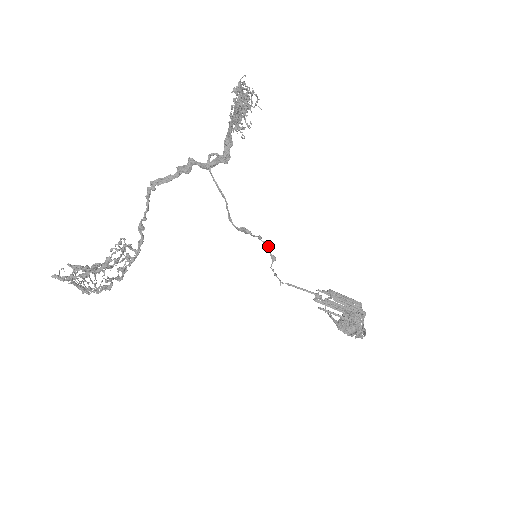
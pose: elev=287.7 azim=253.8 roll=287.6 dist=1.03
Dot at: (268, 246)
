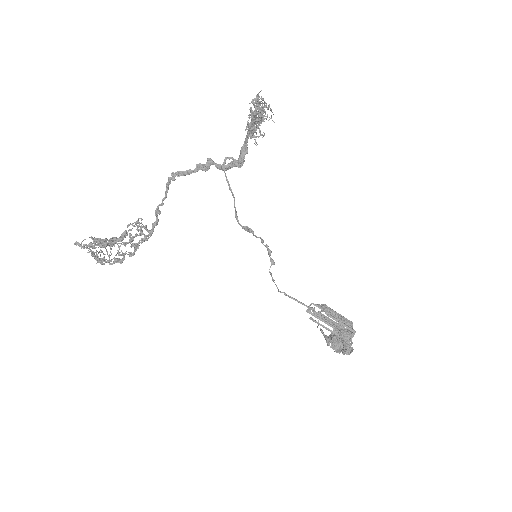
Dot at: (268, 249)
